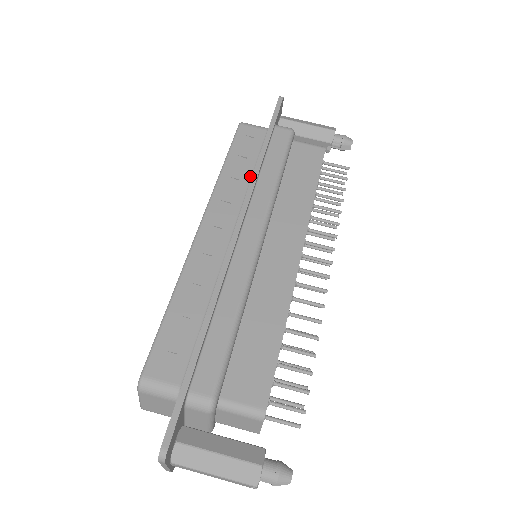
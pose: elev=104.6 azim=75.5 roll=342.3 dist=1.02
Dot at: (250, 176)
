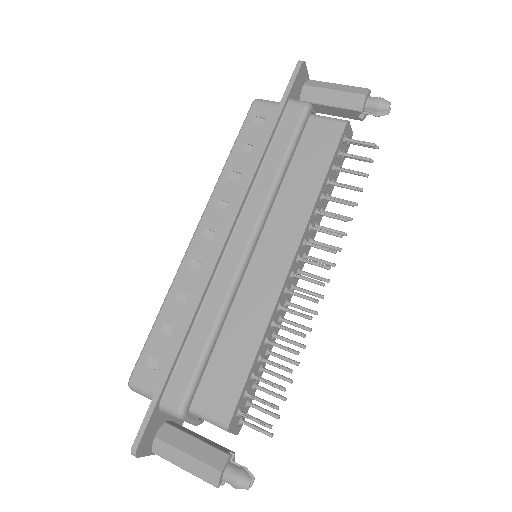
Dot at: occluded
